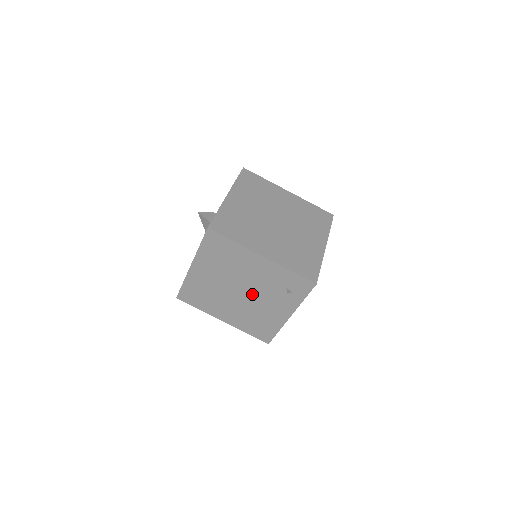
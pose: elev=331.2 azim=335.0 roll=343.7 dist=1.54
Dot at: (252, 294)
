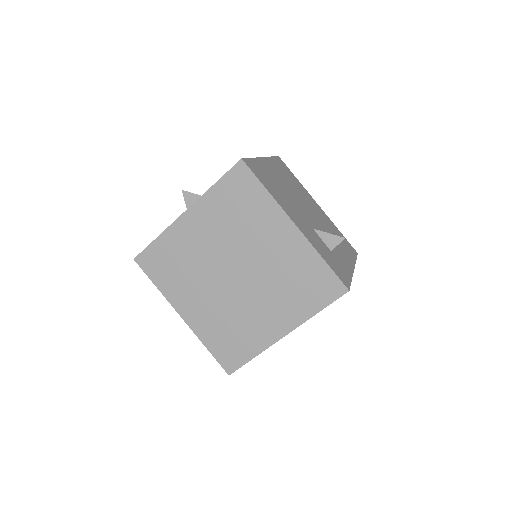
Dot at: occluded
